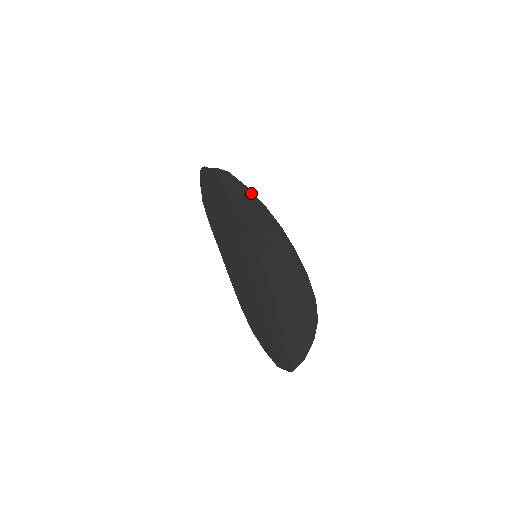
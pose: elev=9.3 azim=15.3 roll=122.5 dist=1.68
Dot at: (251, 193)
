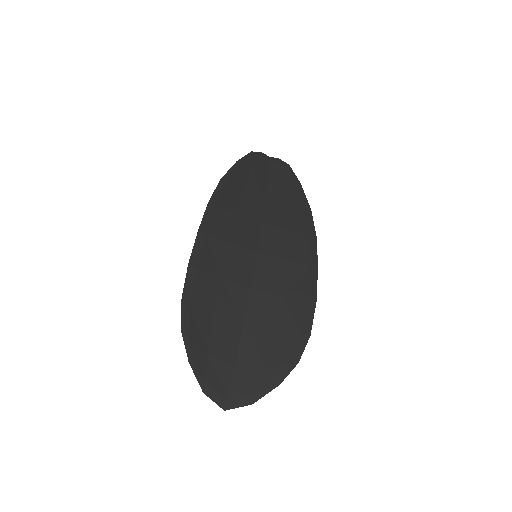
Dot at: (301, 192)
